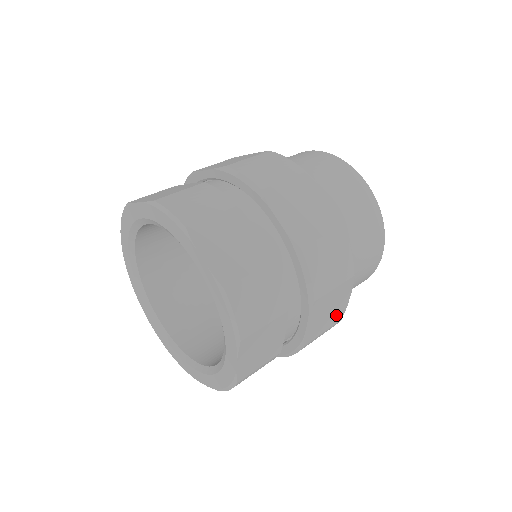
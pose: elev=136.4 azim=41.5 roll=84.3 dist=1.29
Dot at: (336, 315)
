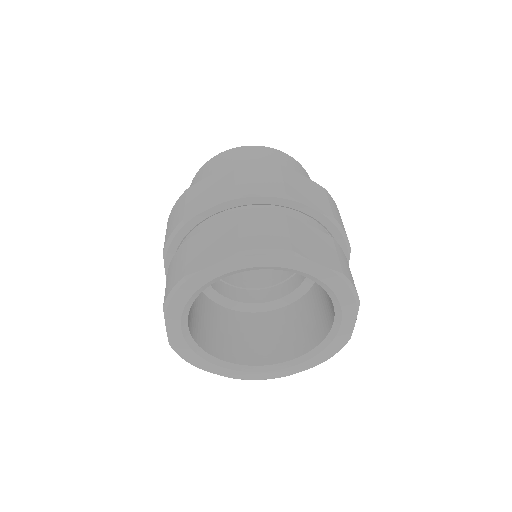
Dot at: occluded
